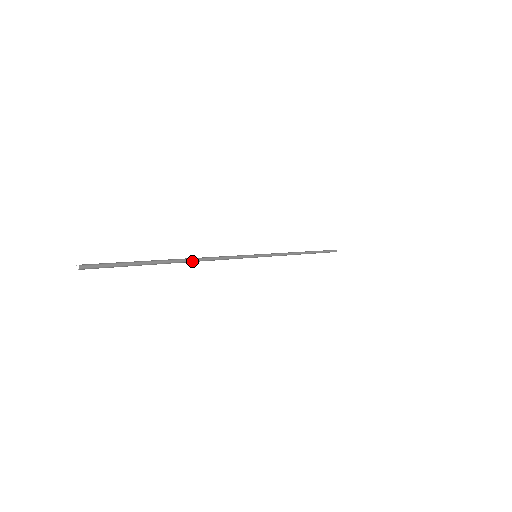
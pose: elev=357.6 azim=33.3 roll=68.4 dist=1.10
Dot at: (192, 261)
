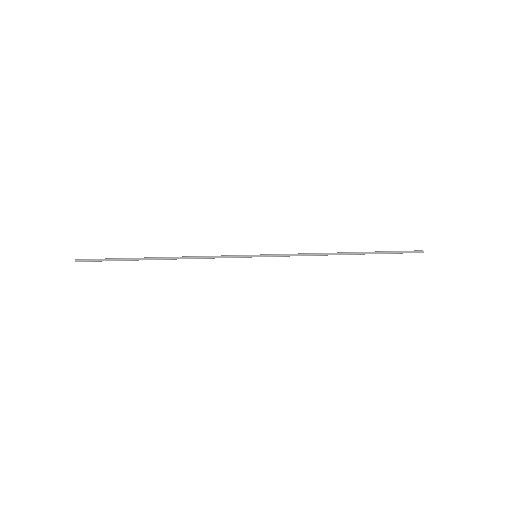
Dot at: (171, 259)
